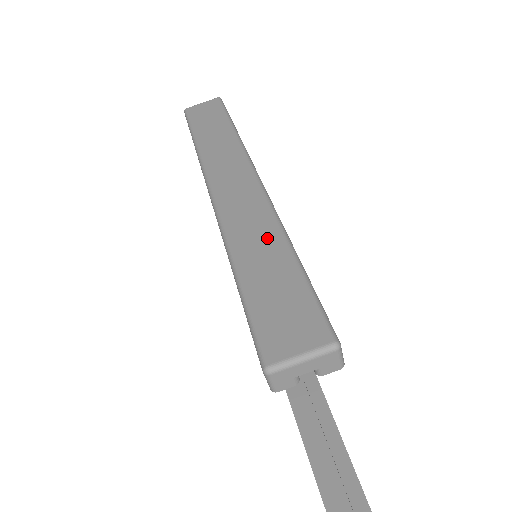
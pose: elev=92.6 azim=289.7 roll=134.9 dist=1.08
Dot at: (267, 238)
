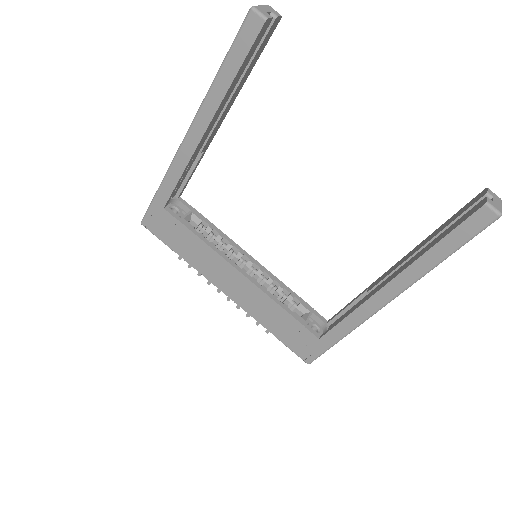
Dot at: occluded
